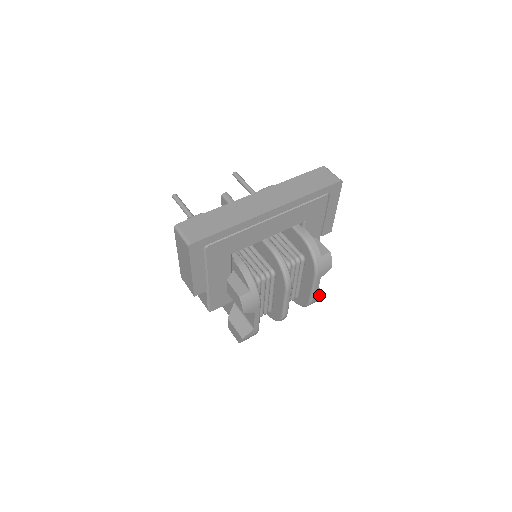
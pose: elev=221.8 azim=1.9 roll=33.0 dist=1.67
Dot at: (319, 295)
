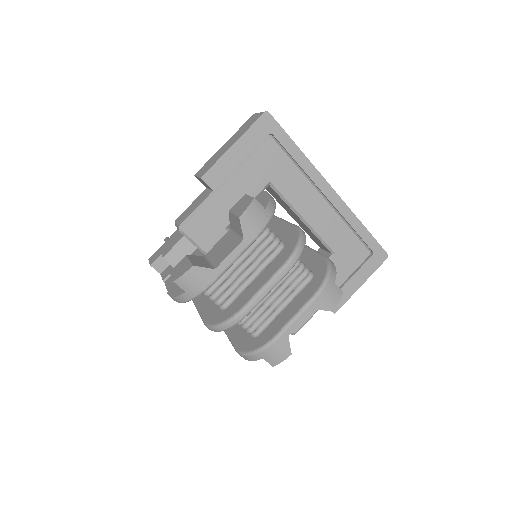
Dot at: (288, 343)
